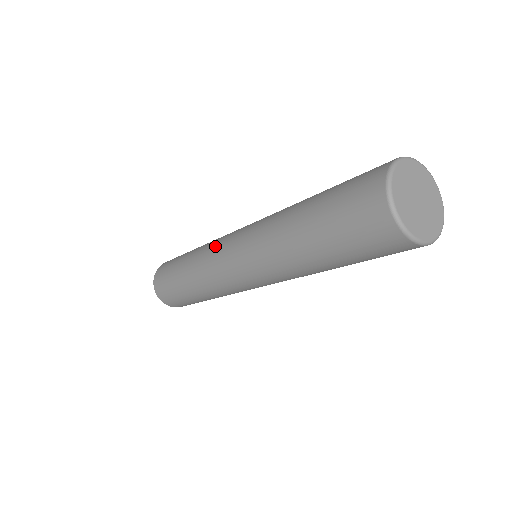
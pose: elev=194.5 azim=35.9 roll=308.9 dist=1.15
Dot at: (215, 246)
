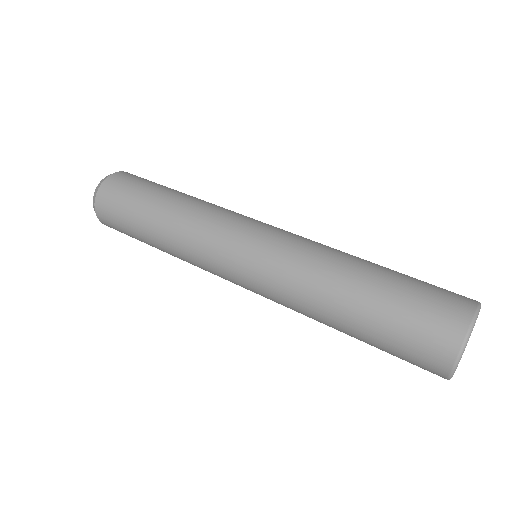
Dot at: (216, 231)
